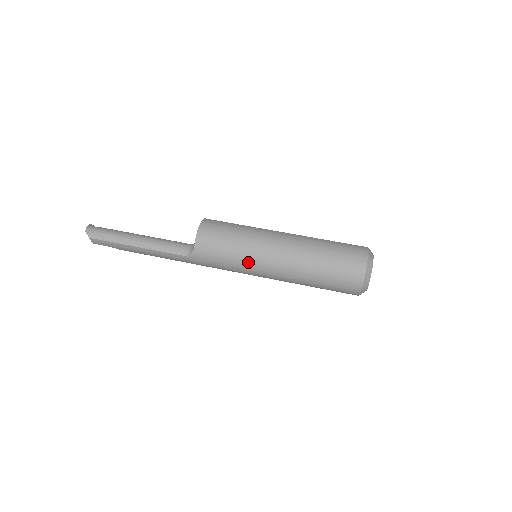
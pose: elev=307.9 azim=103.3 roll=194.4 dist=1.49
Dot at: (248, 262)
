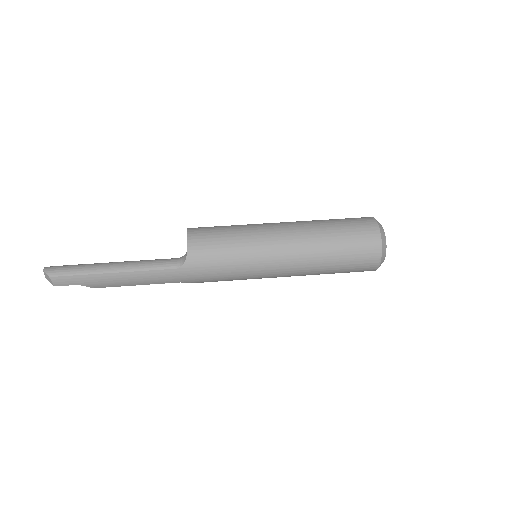
Dot at: (253, 255)
